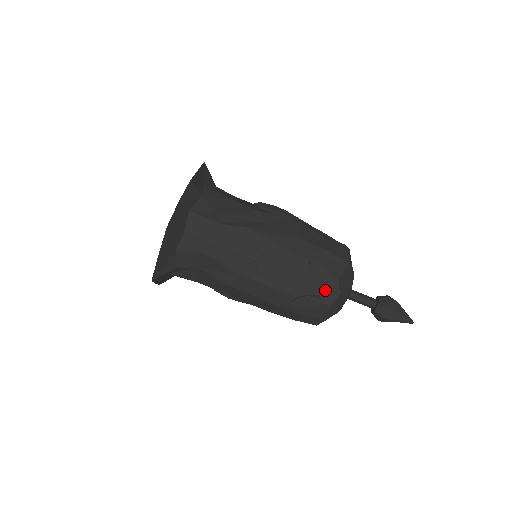
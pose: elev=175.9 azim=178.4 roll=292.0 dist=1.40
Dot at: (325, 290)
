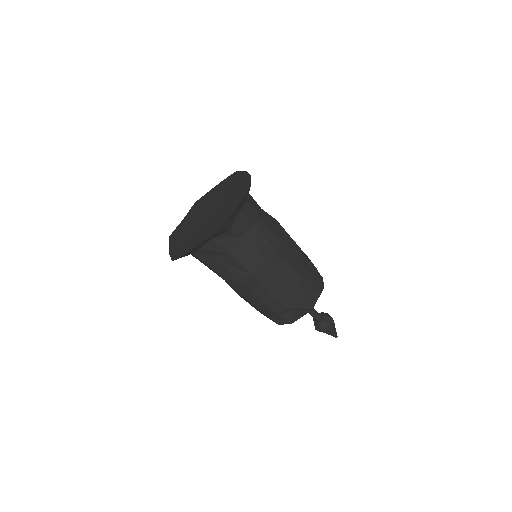
Dot at: (318, 281)
